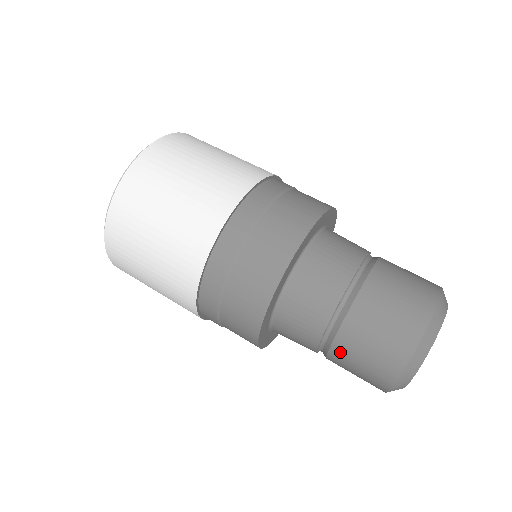
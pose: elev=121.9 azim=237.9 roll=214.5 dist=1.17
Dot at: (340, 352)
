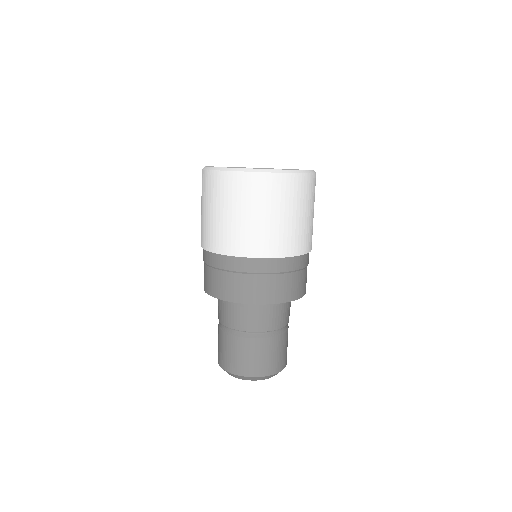
Dot at: (219, 333)
